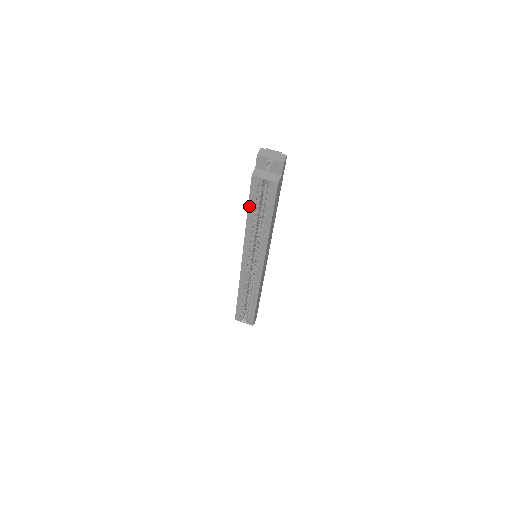
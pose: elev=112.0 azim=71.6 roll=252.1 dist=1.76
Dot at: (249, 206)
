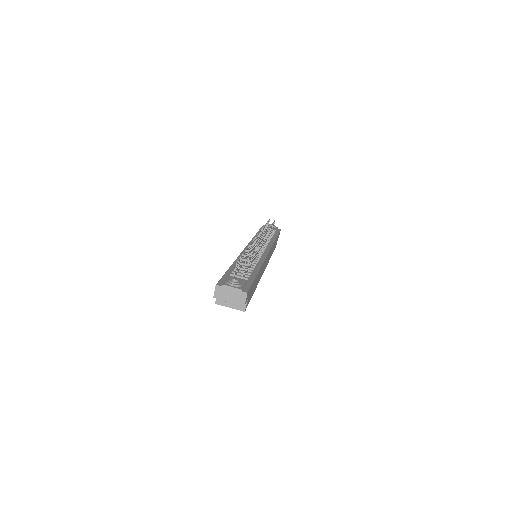
Dot at: occluded
